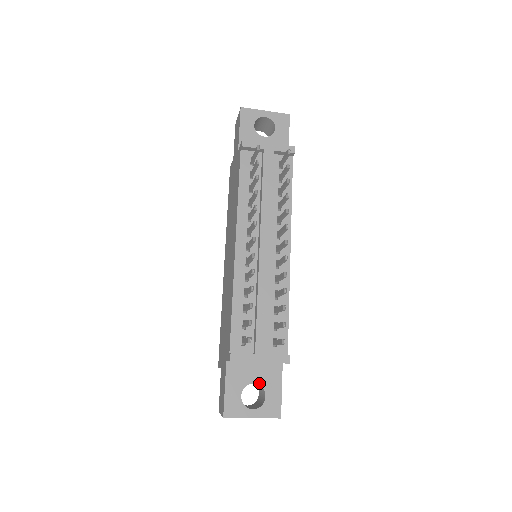
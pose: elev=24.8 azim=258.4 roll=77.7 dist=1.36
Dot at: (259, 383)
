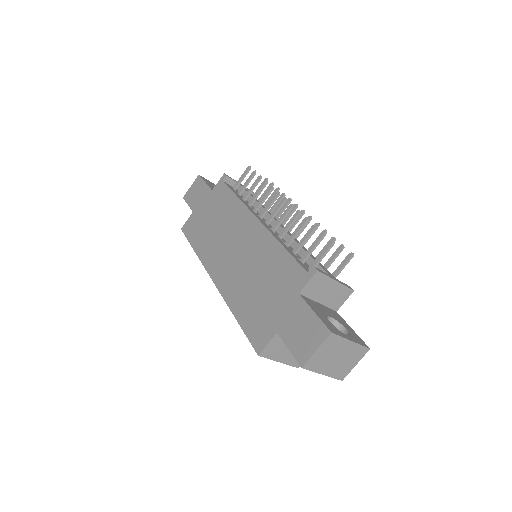
Dot at: (334, 318)
